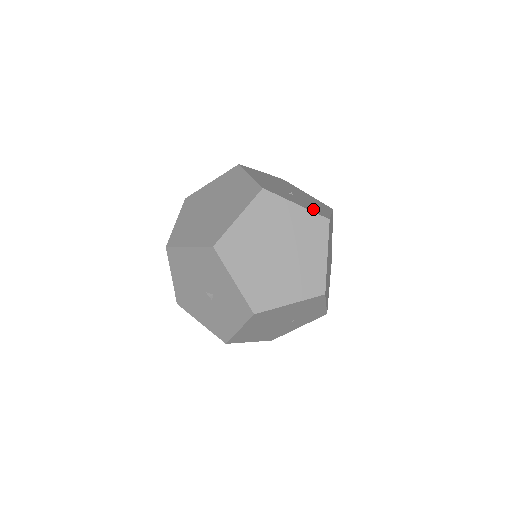
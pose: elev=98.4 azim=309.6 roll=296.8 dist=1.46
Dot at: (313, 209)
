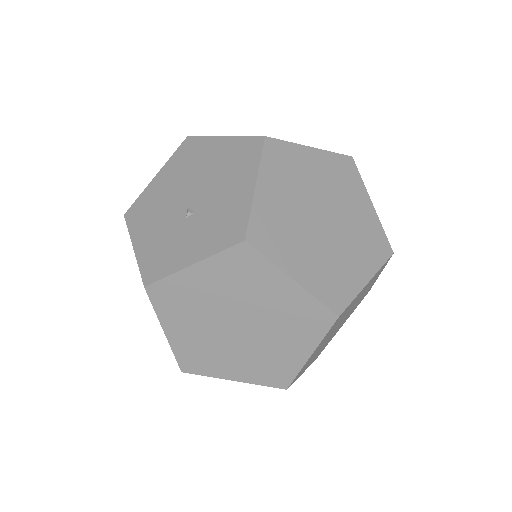
Dot at: (219, 235)
